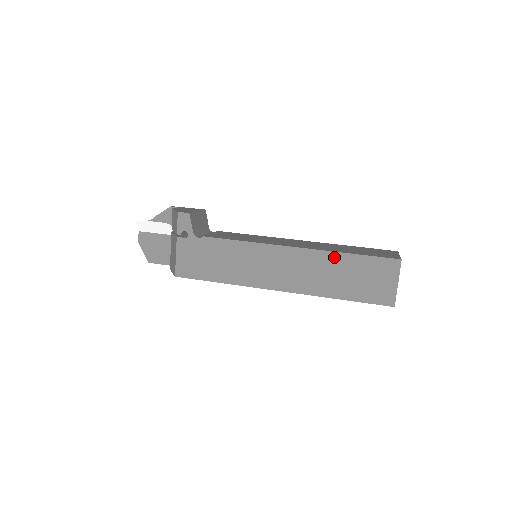
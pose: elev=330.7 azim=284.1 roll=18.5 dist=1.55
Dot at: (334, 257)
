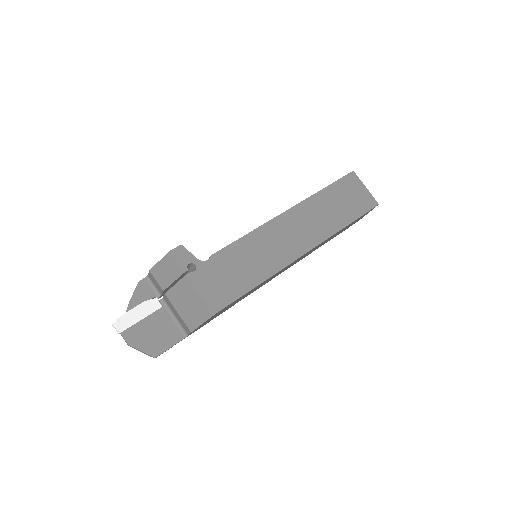
Dot at: (317, 198)
